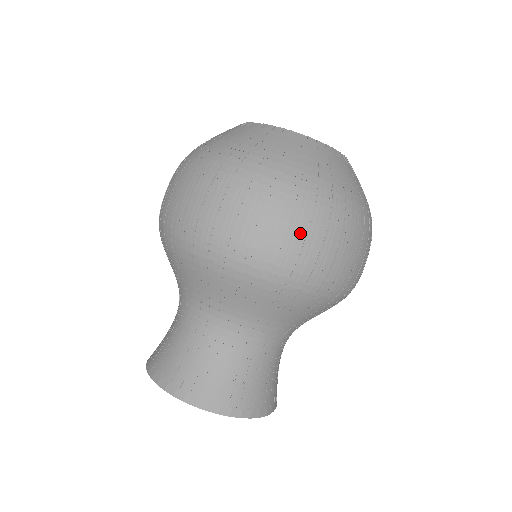
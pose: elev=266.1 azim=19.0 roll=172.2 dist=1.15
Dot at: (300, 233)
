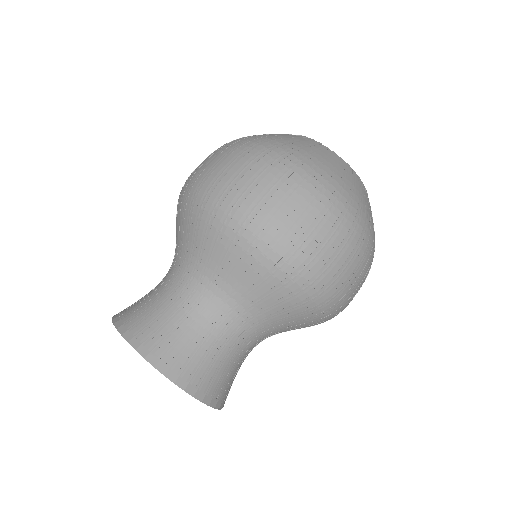
Dot at: (276, 194)
